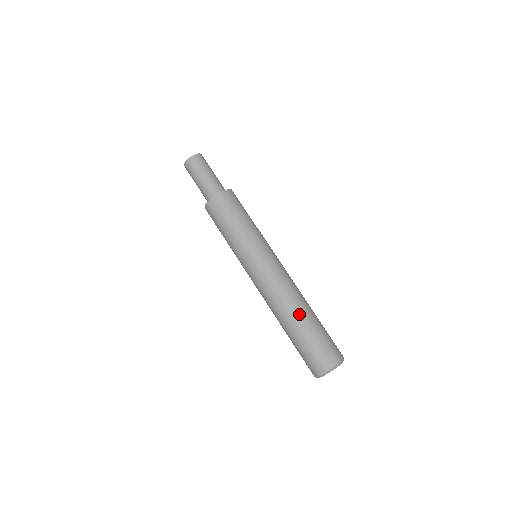
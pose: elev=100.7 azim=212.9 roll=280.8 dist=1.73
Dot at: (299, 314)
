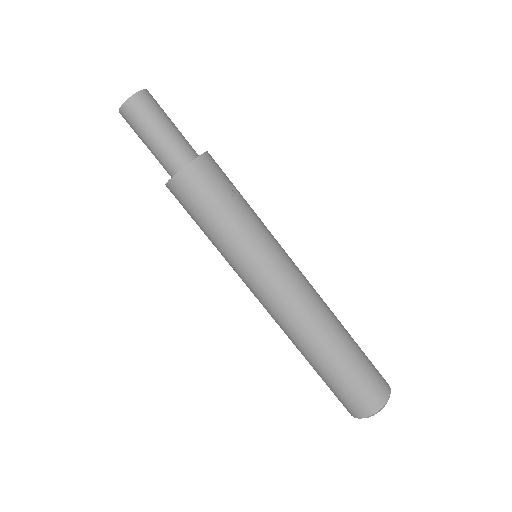
Dot at: (311, 355)
